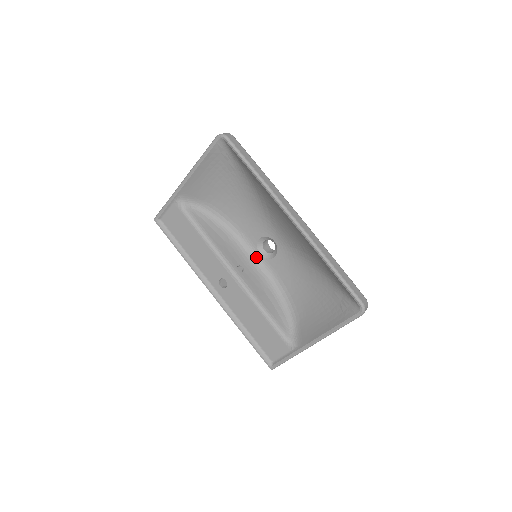
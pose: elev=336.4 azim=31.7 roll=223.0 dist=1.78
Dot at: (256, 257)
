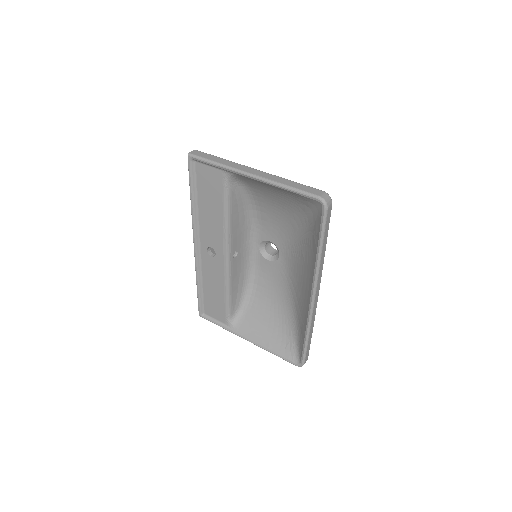
Dot at: (254, 246)
